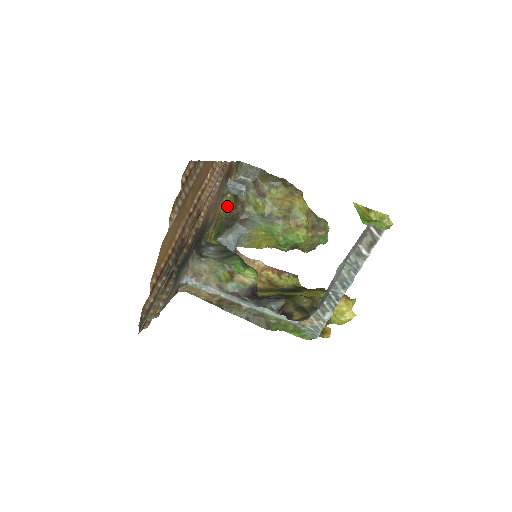
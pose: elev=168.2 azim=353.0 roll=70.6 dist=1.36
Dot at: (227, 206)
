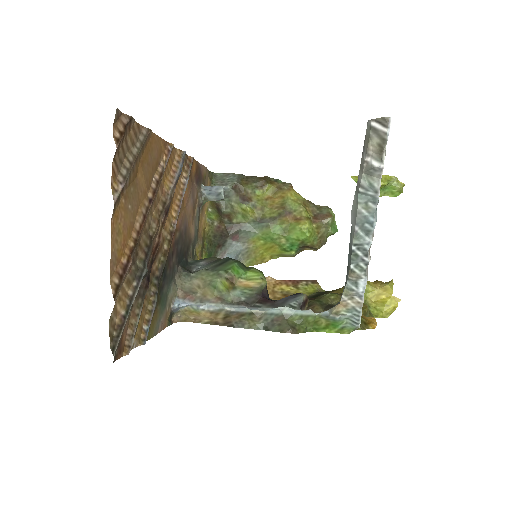
Dot at: (211, 222)
